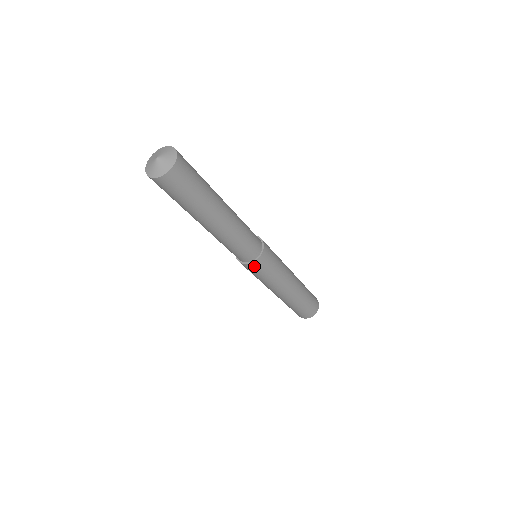
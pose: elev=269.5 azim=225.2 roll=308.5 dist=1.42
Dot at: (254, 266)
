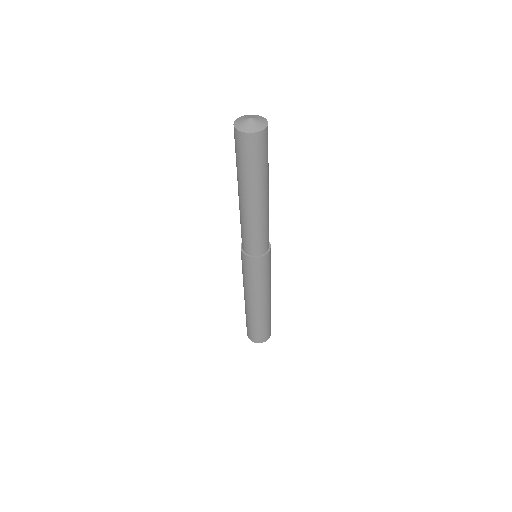
Dot at: (248, 260)
